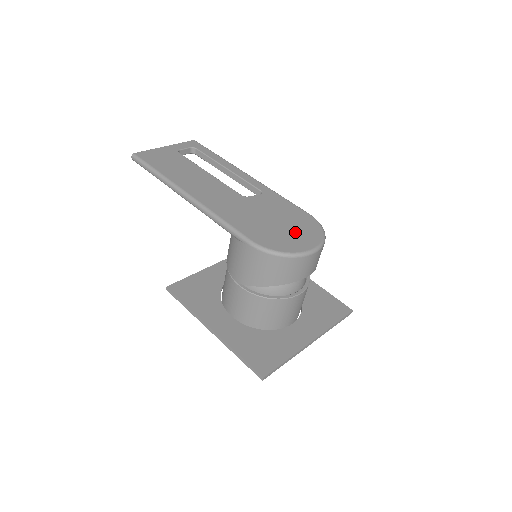
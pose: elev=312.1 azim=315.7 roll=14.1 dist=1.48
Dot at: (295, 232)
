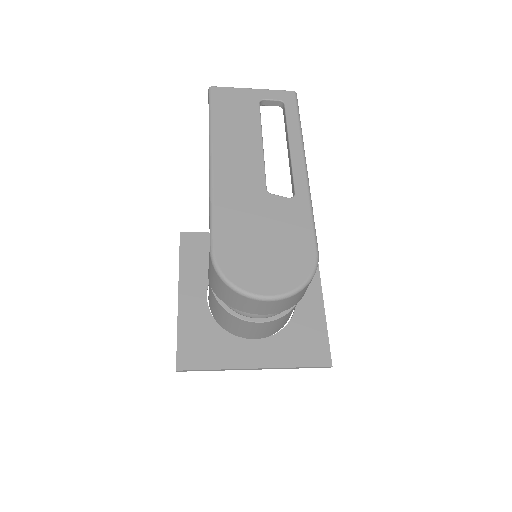
Dot at: (271, 265)
